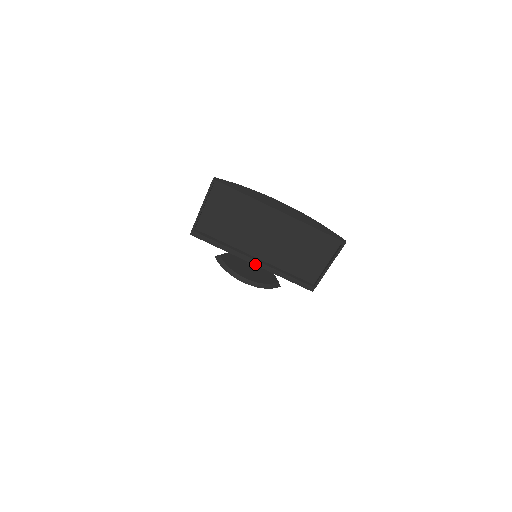
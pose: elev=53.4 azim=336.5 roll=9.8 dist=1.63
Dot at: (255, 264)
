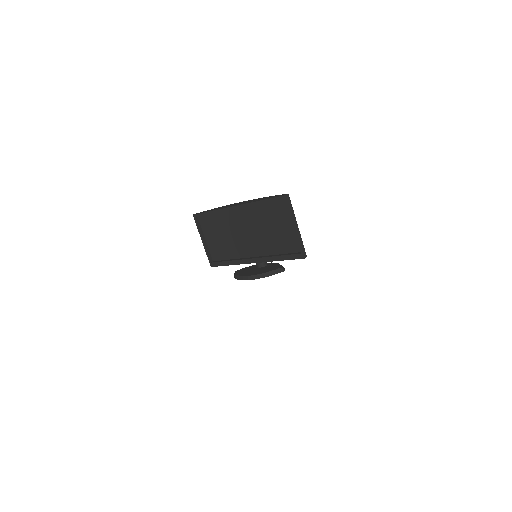
Dot at: (255, 262)
